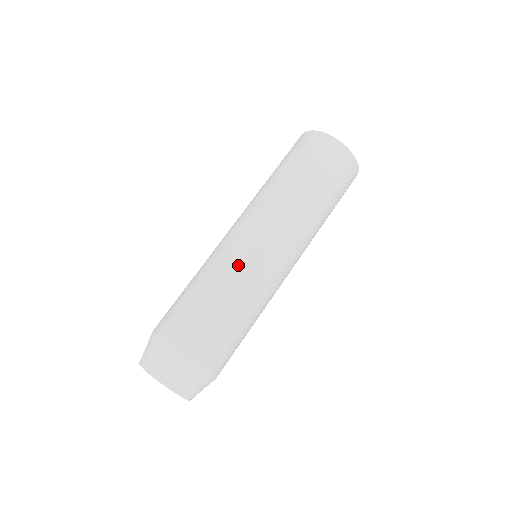
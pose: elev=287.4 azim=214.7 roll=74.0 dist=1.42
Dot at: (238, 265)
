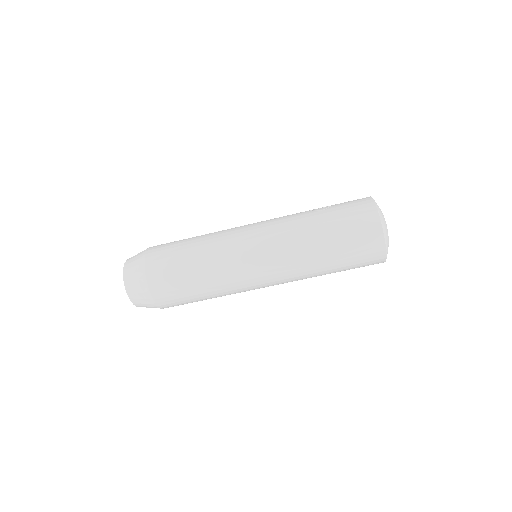
Dot at: (227, 256)
